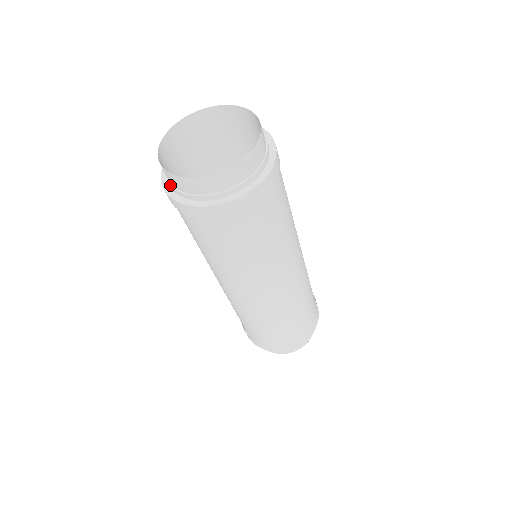
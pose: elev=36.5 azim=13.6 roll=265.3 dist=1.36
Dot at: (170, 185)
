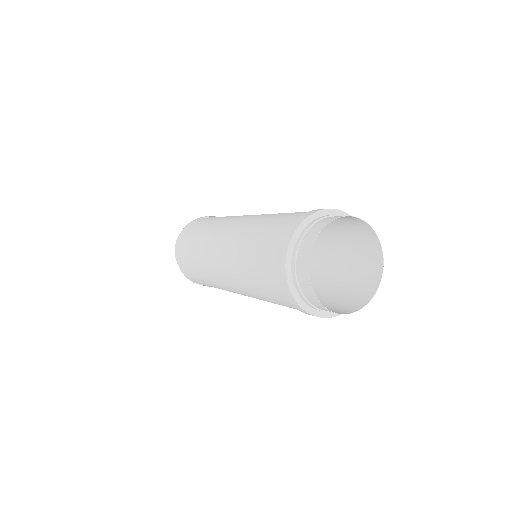
Dot at: (317, 309)
